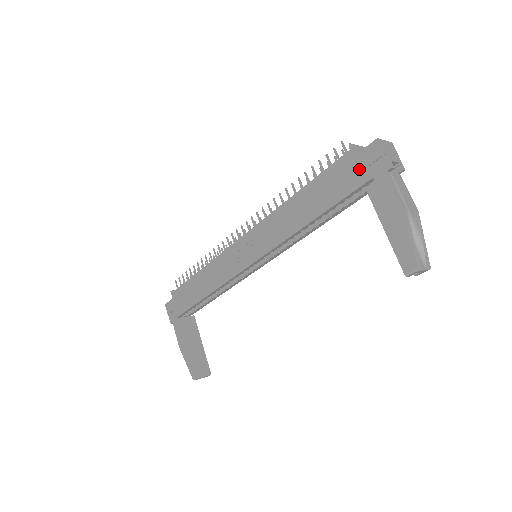
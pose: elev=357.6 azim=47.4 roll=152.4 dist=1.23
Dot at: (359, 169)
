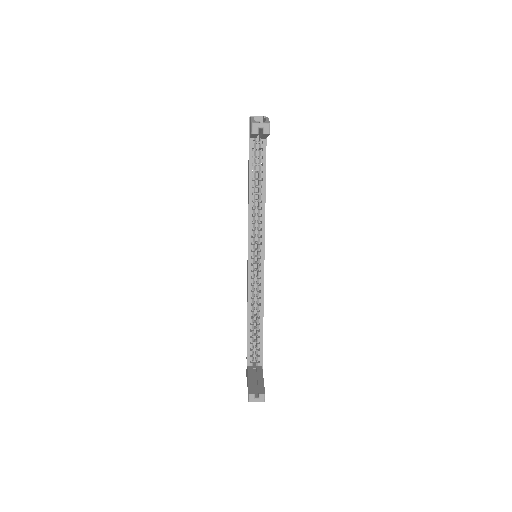
Dot at: occluded
